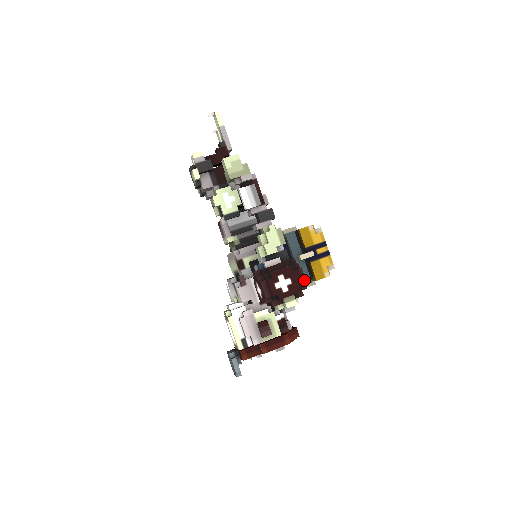
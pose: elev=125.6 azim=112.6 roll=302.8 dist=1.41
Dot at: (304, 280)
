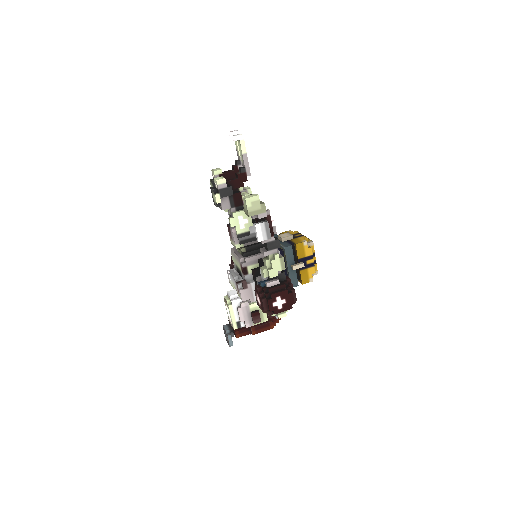
Dot at: (295, 299)
